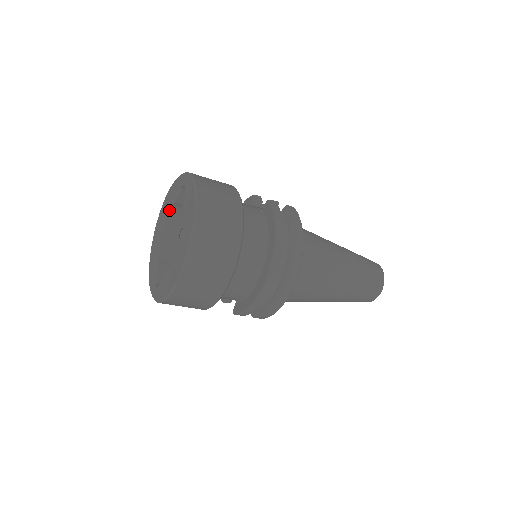
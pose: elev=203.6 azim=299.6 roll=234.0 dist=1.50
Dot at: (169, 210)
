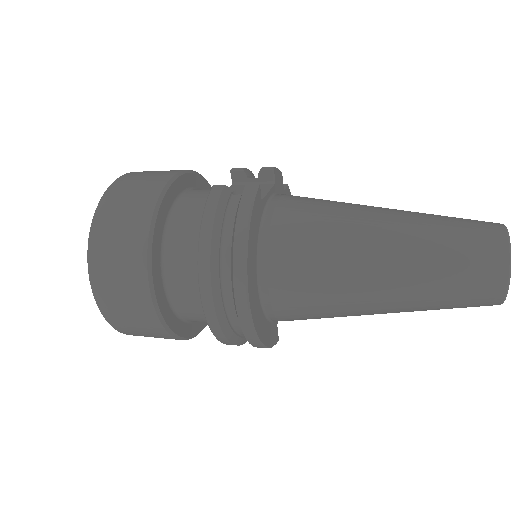
Dot at: occluded
